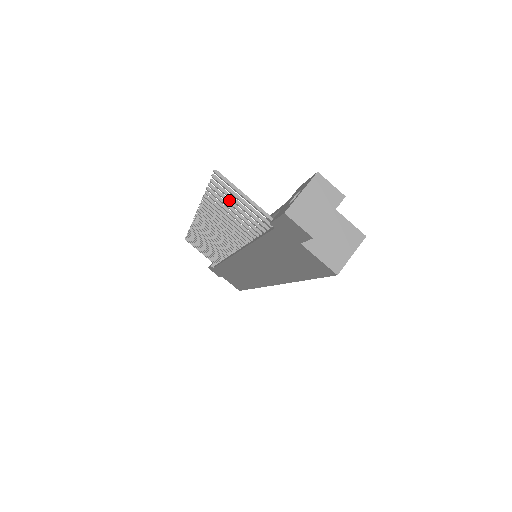
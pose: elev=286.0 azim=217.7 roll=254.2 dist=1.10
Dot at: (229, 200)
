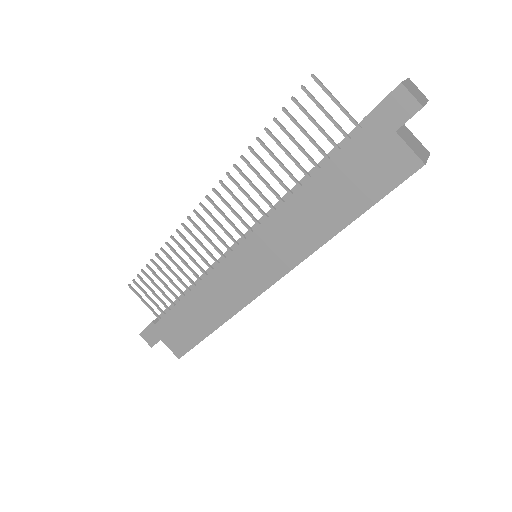
Dot at: (300, 125)
